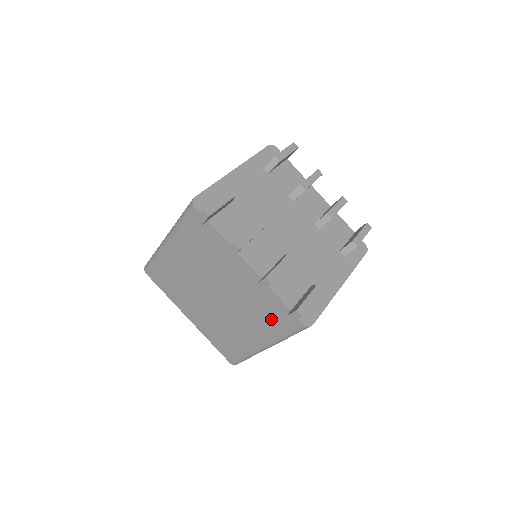
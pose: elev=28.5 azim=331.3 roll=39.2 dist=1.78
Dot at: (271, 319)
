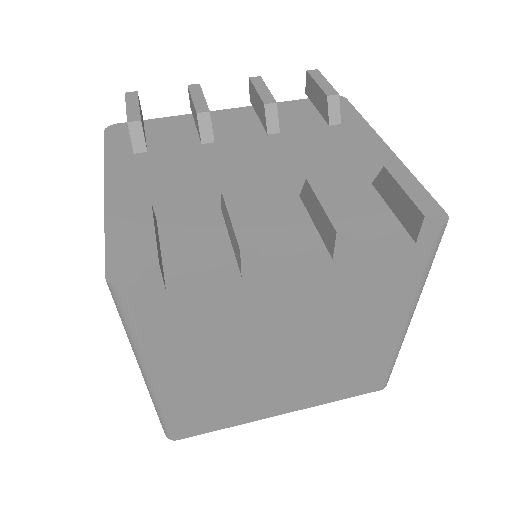
Dot at: (388, 280)
